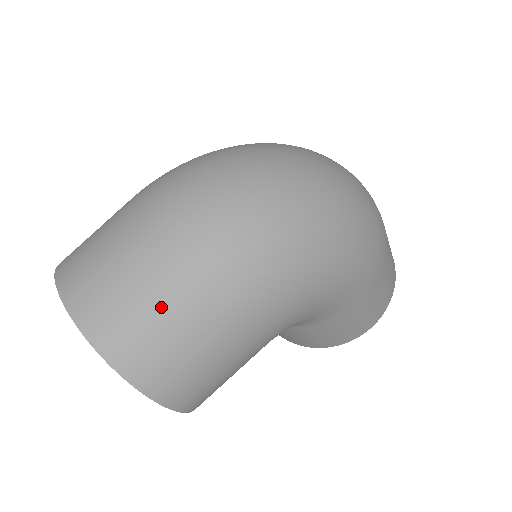
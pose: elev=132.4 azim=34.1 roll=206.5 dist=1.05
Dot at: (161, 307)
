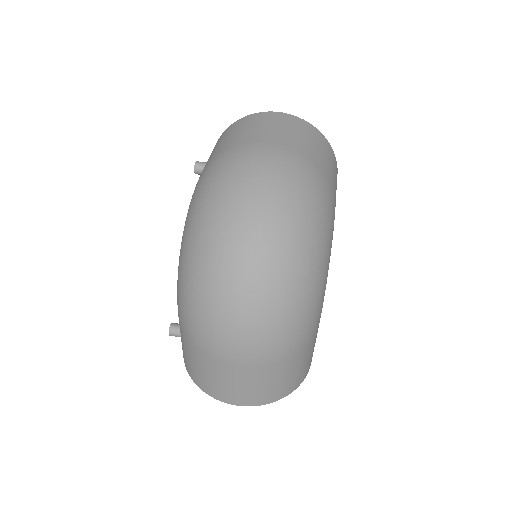
Dot at: (283, 375)
